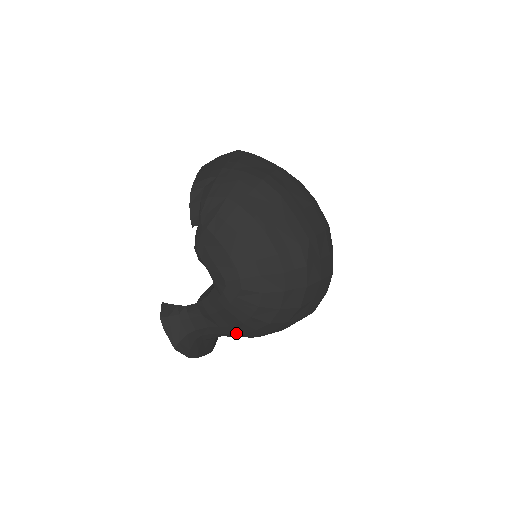
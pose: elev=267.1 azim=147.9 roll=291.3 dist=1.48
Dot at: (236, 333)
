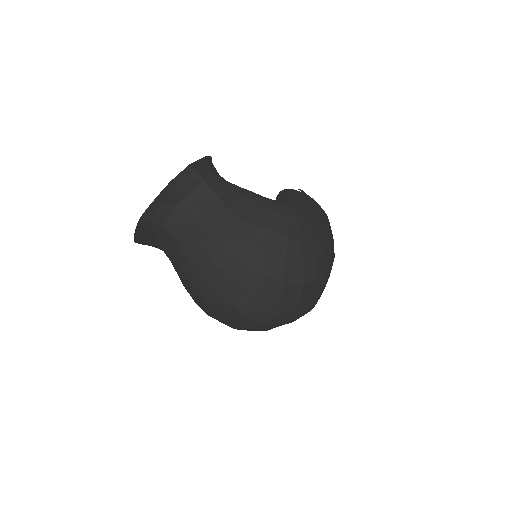
Dot at: (227, 227)
